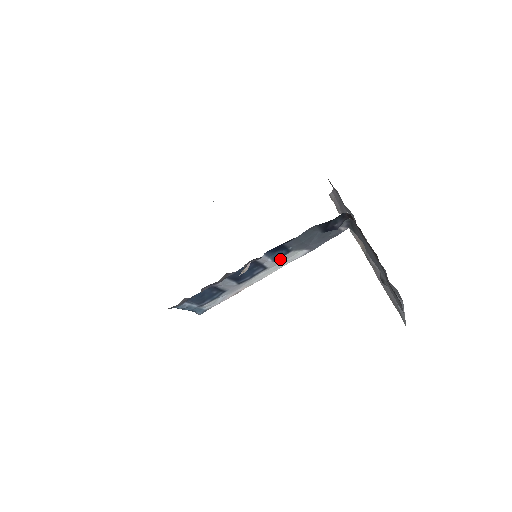
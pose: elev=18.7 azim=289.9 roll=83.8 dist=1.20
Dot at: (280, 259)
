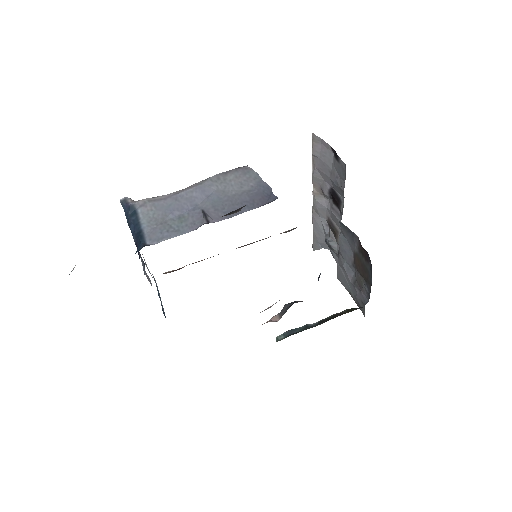
Dot at: occluded
